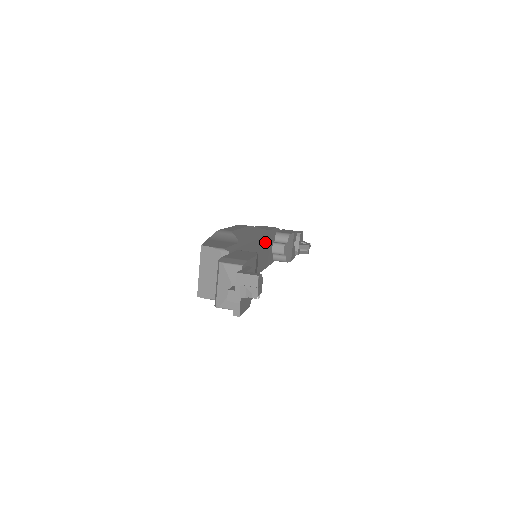
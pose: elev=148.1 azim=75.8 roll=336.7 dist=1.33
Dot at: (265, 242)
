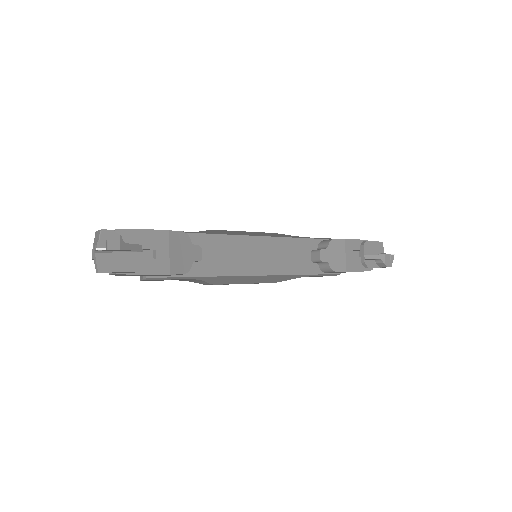
Dot at: (278, 244)
